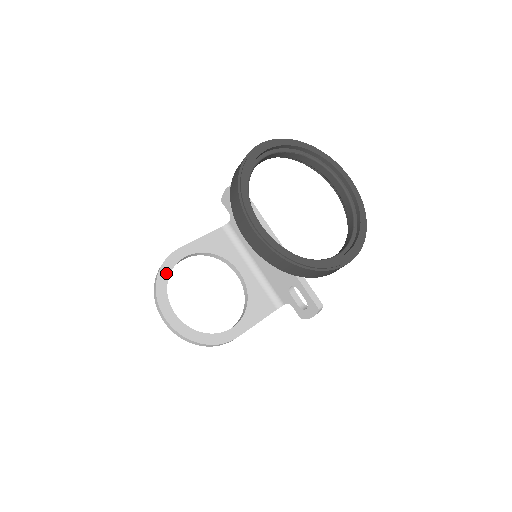
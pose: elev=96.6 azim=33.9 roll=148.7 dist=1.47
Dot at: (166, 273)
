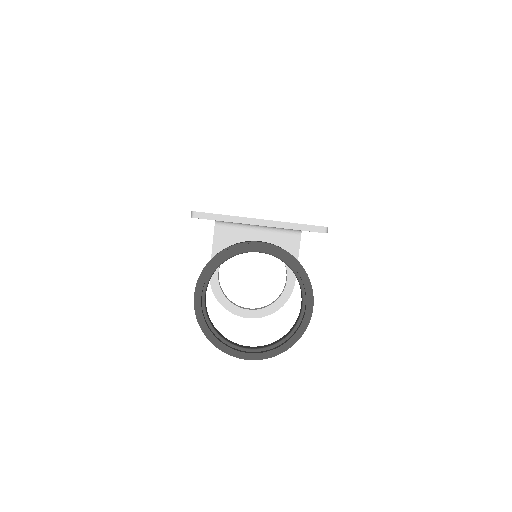
Dot at: (220, 294)
